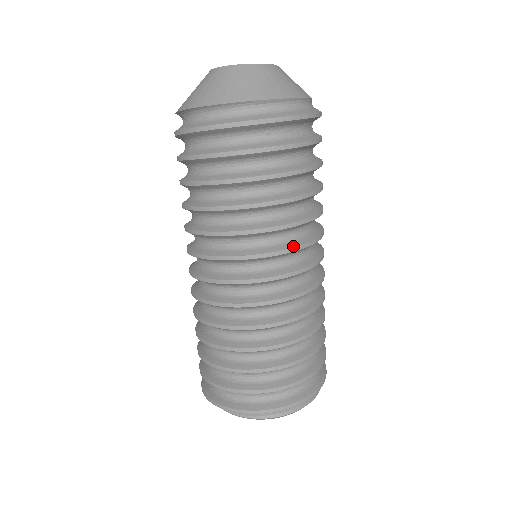
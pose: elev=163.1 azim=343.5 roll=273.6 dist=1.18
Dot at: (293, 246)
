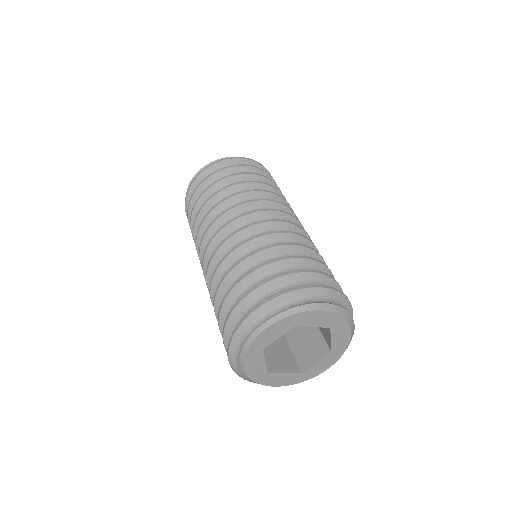
Dot at: (258, 199)
